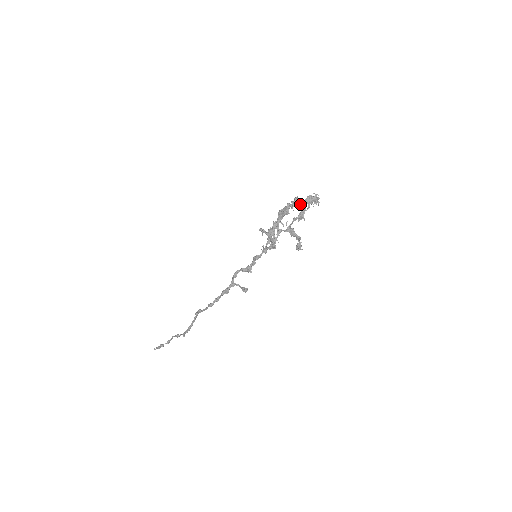
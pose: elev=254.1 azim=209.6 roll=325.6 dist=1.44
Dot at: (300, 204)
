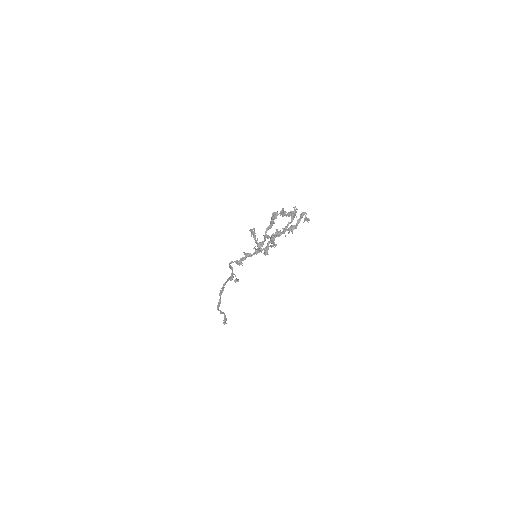
Dot at: (284, 215)
